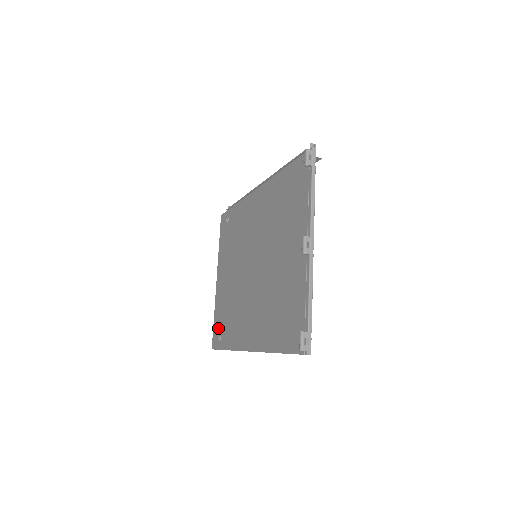
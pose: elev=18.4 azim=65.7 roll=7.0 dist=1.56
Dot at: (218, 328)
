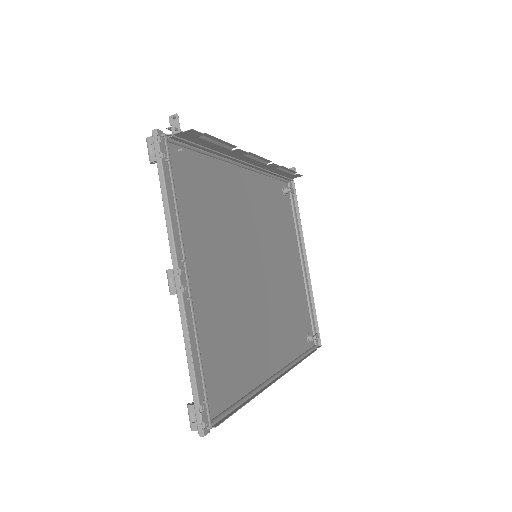
Dot at: (308, 325)
